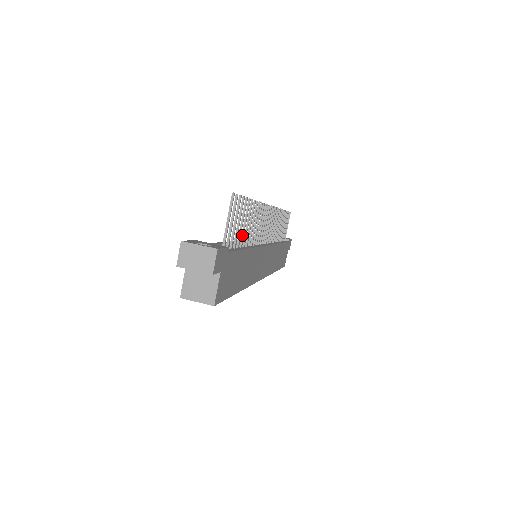
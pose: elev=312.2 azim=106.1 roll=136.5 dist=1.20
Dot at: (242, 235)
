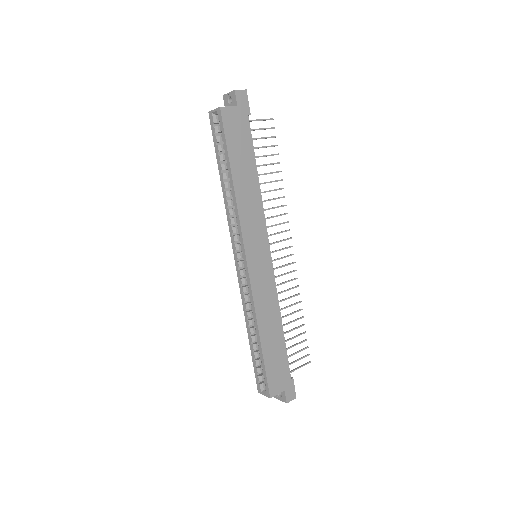
Dot at: (260, 165)
